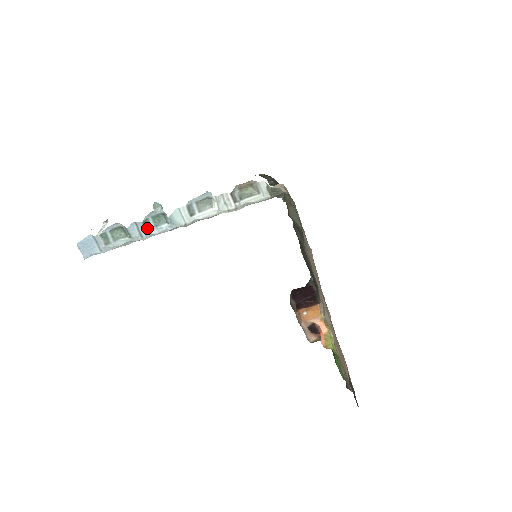
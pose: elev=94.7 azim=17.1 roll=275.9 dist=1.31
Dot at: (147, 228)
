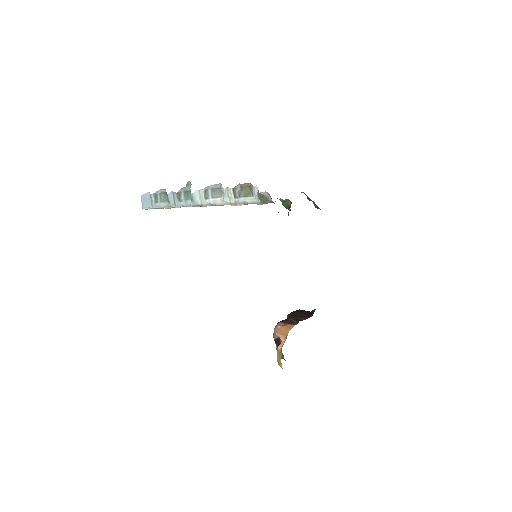
Dot at: (179, 199)
